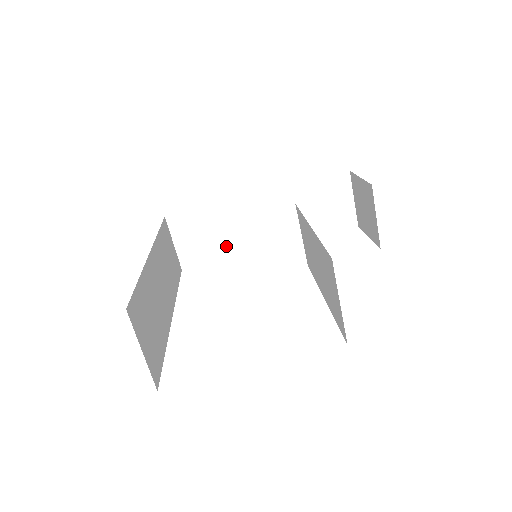
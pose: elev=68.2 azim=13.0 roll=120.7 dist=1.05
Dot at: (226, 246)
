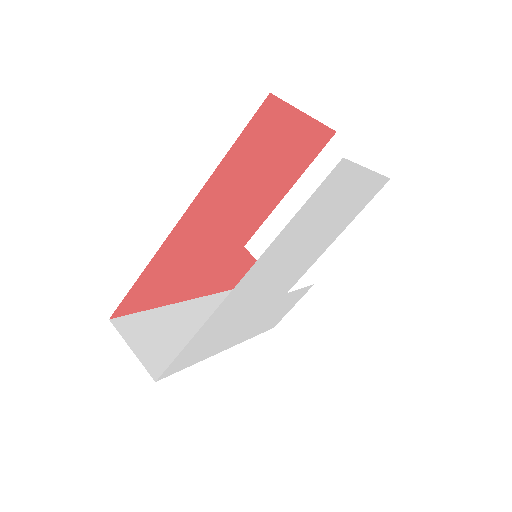
Dot at: occluded
